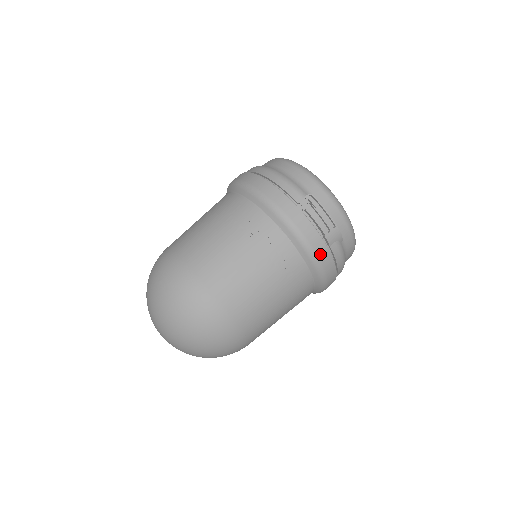
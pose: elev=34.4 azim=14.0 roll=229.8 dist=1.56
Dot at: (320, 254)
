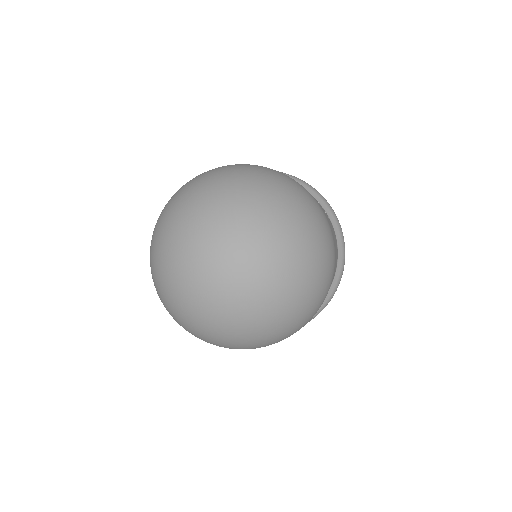
Dot at: (339, 223)
